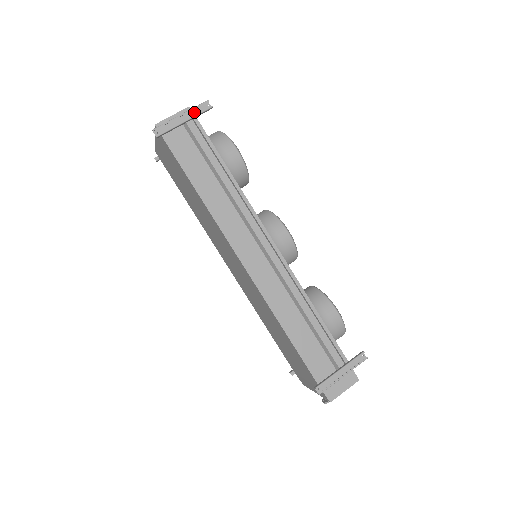
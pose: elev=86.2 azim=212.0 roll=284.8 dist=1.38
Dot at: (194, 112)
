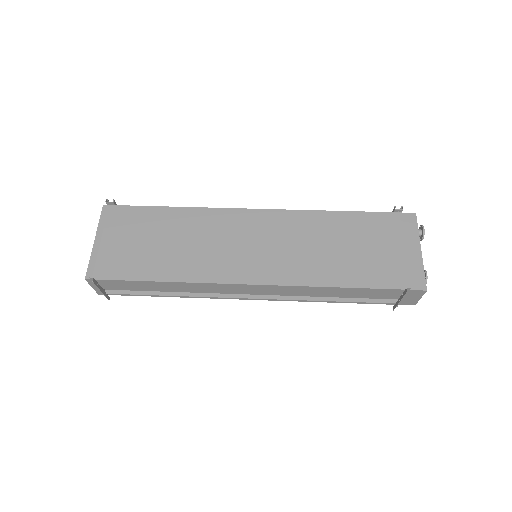
Dot at: occluded
